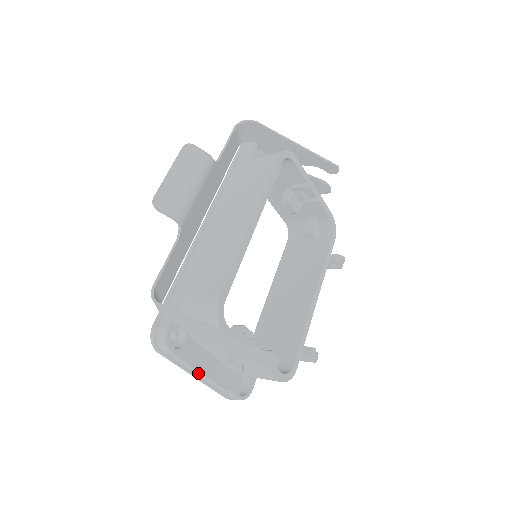
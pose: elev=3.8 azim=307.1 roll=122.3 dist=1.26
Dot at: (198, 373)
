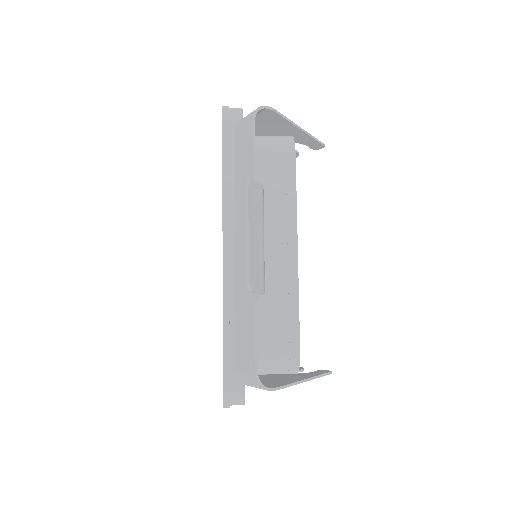
Dot at: occluded
